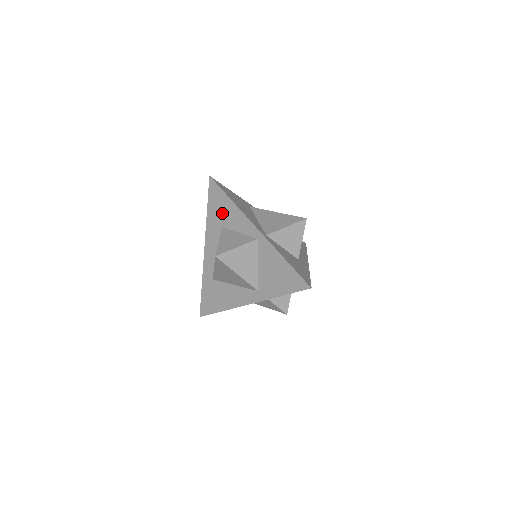
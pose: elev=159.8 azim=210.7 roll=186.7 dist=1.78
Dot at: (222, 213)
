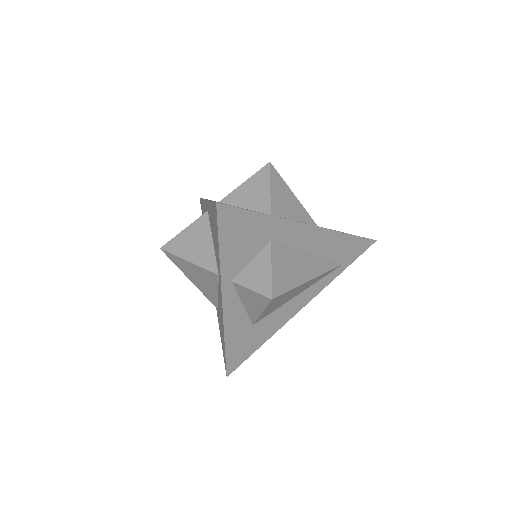
Dot at: occluded
